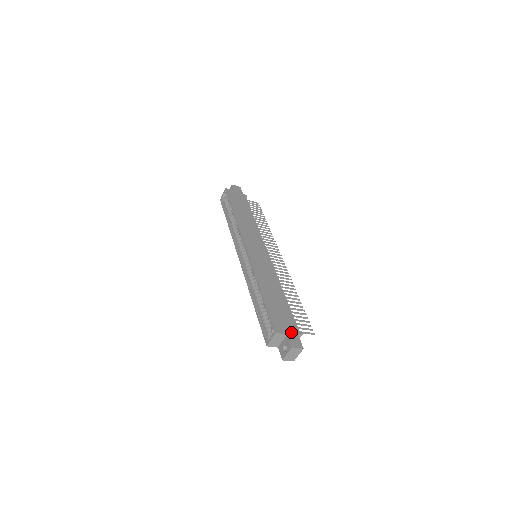
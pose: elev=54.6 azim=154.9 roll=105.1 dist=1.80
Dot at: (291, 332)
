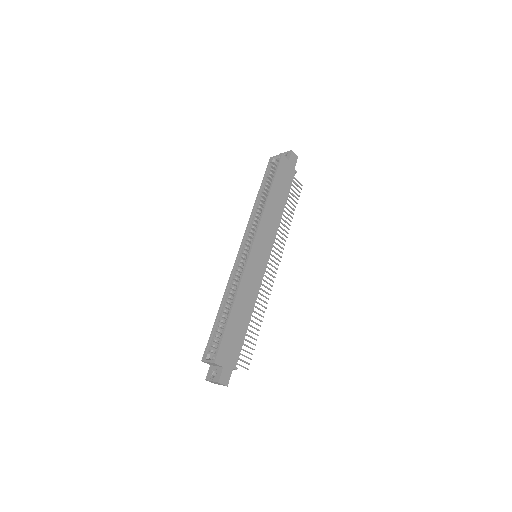
Dot at: (228, 365)
